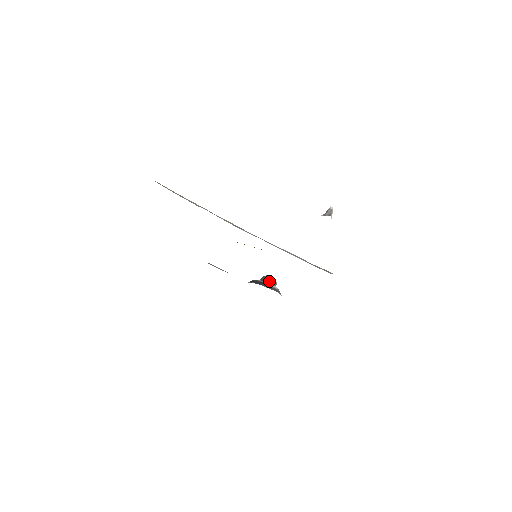
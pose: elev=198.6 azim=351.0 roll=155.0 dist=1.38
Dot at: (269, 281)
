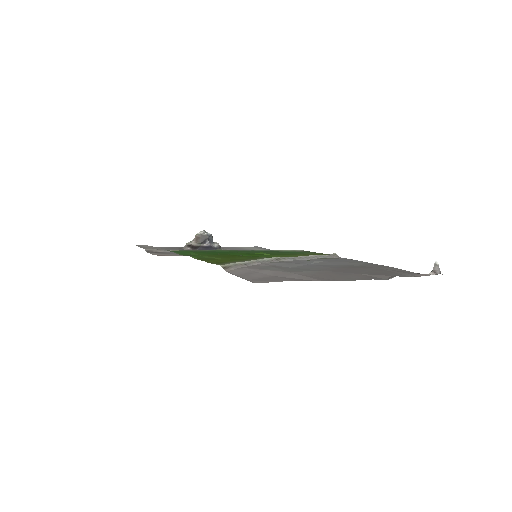
Dot at: (210, 241)
